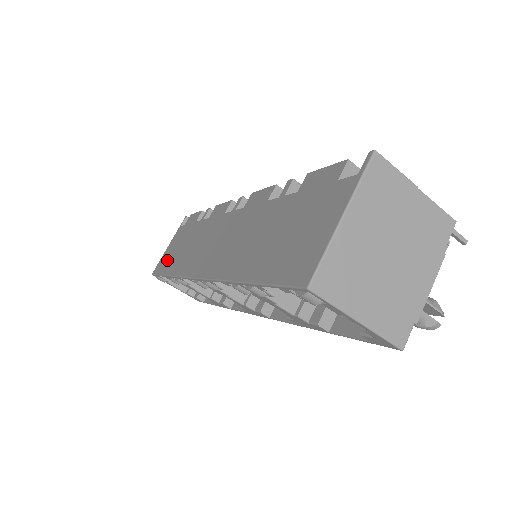
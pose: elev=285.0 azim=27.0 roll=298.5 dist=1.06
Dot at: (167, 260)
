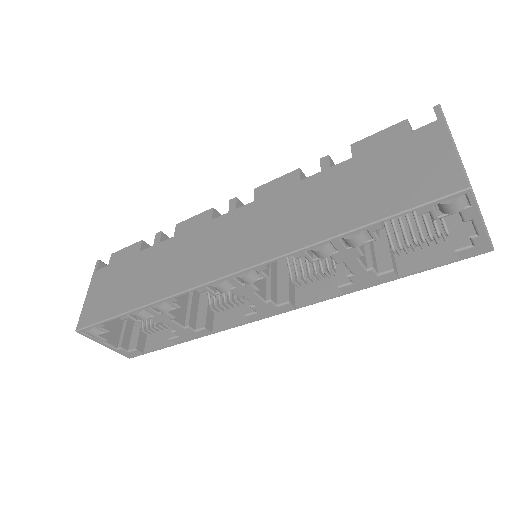
Dot at: (108, 302)
